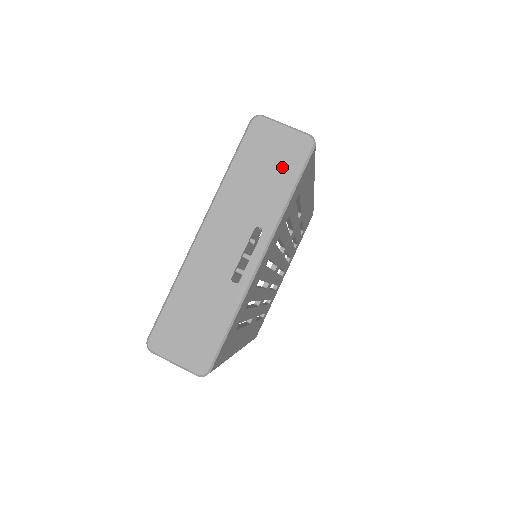
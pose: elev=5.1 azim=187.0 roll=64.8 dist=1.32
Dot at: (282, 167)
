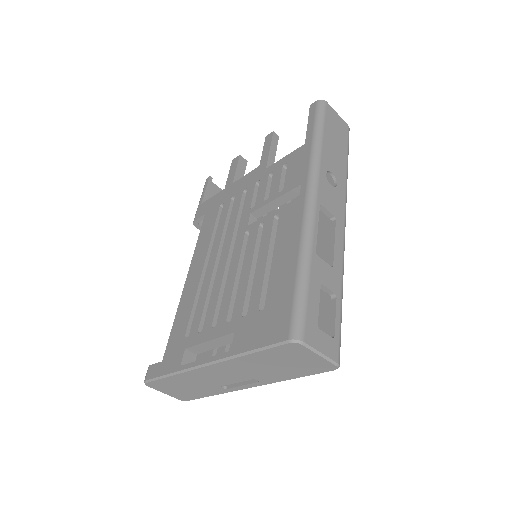
Dot at: (298, 369)
